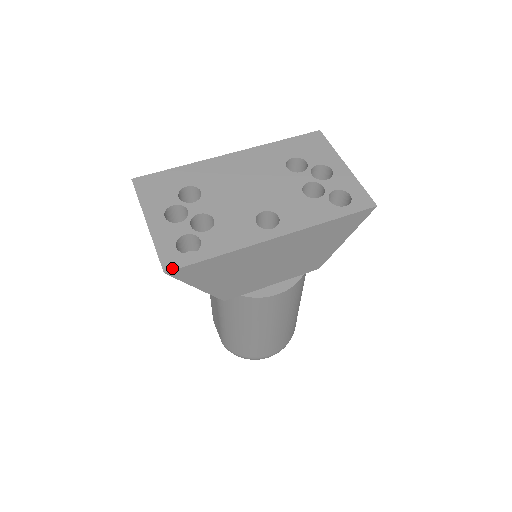
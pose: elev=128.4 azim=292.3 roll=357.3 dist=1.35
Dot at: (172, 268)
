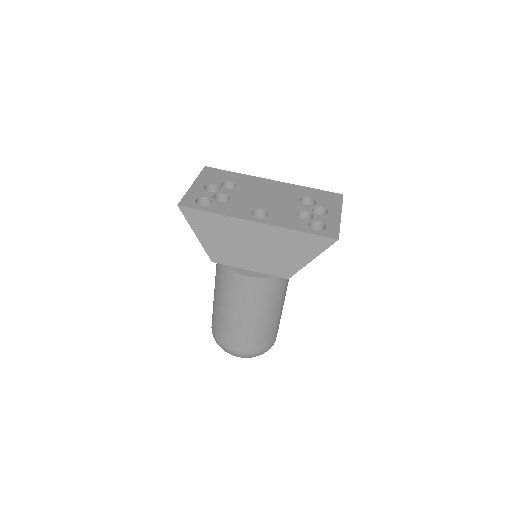
Dot at: (184, 205)
